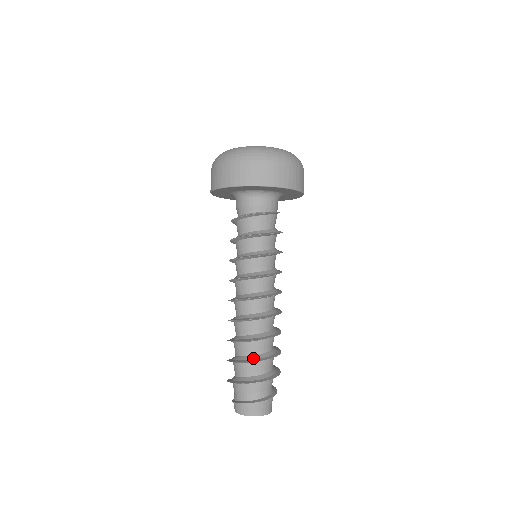
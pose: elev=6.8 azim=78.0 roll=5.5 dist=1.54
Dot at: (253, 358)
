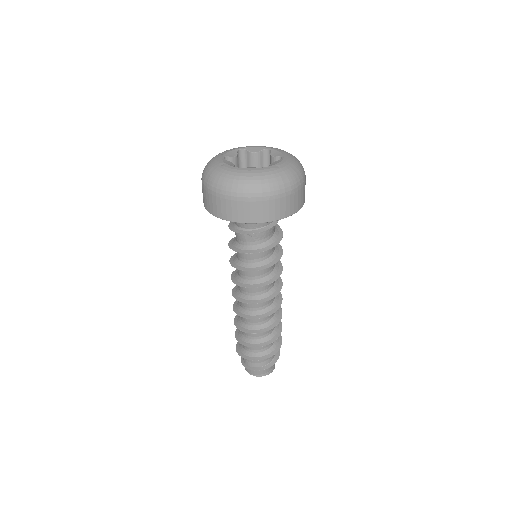
Dot at: (252, 342)
